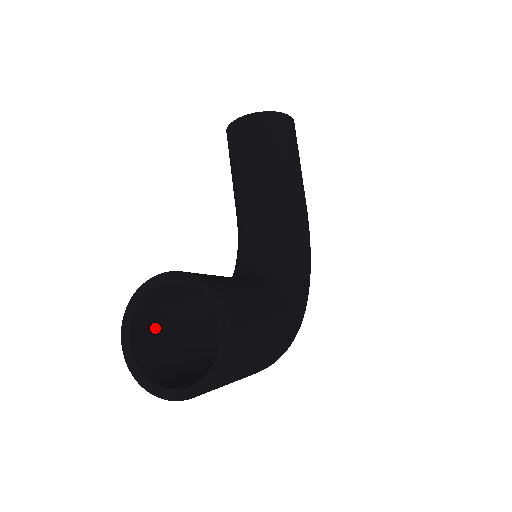
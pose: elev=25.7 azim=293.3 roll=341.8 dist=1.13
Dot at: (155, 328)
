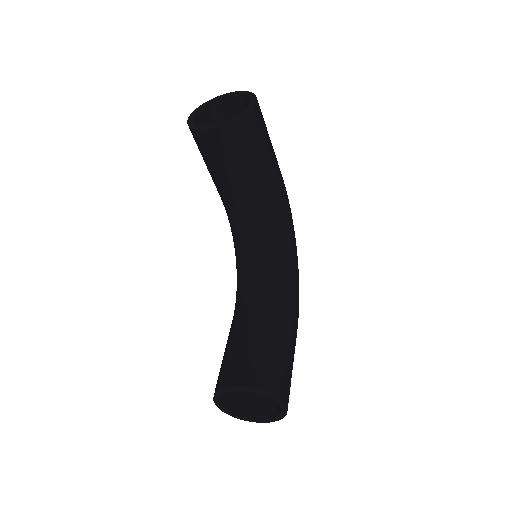
Dot at: occluded
